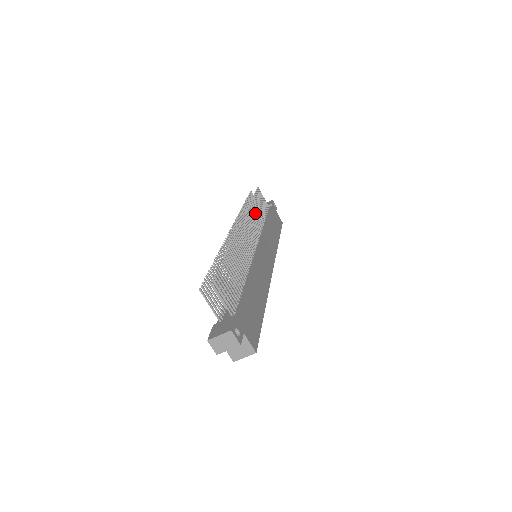
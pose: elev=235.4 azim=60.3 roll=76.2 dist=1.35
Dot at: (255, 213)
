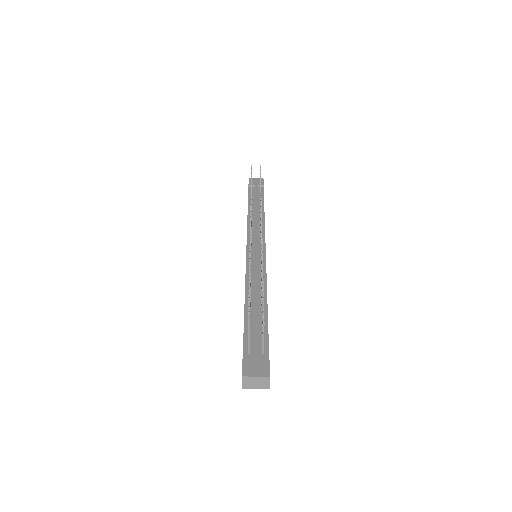
Dot at: occluded
